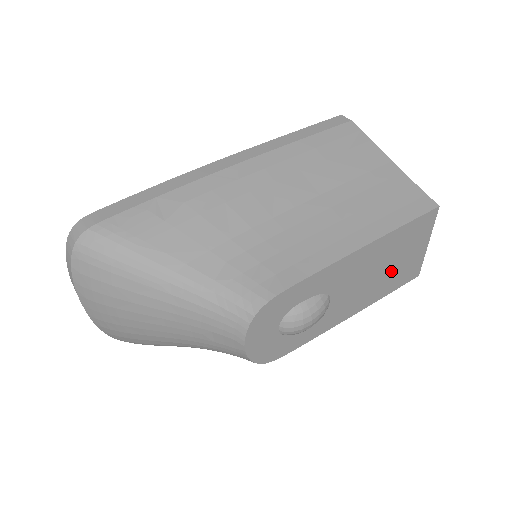
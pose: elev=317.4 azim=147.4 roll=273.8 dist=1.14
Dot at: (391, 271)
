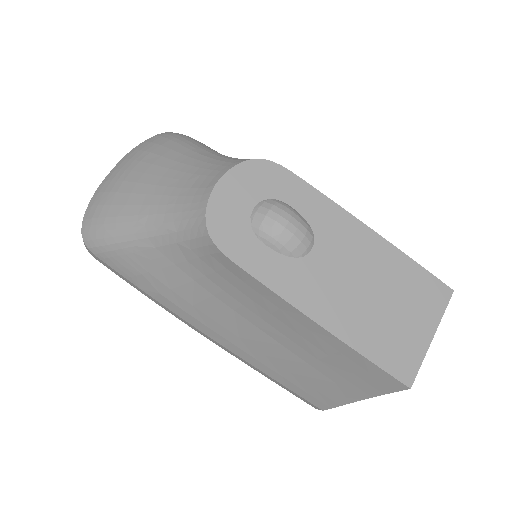
Dot at: (382, 315)
